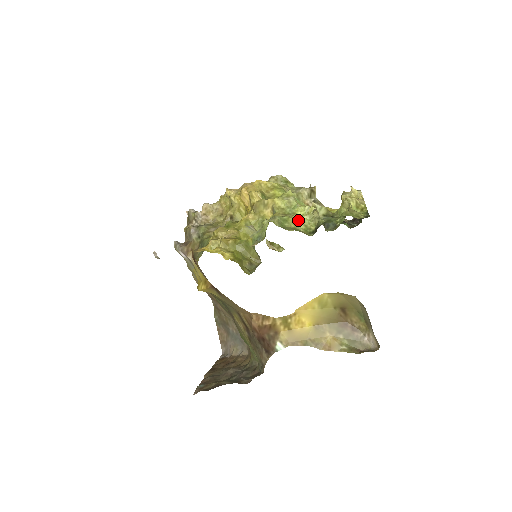
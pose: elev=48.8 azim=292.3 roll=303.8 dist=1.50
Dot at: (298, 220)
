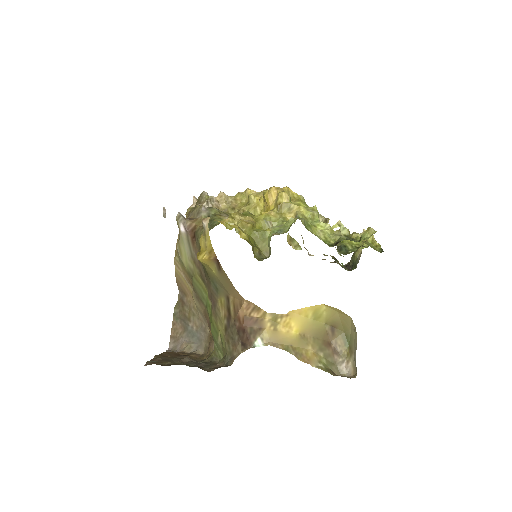
Dot at: (320, 231)
